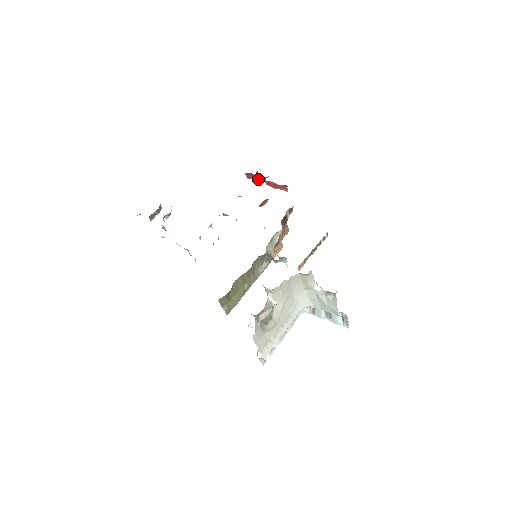
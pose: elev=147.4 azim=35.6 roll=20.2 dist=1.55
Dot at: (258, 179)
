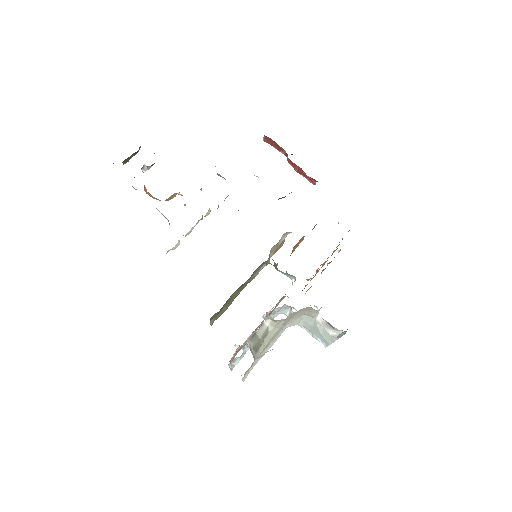
Dot at: (279, 150)
